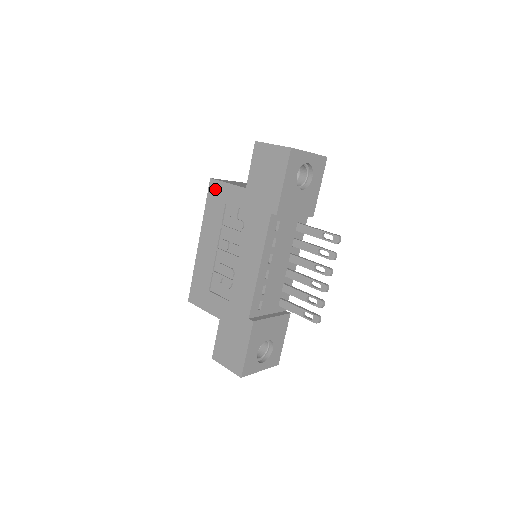
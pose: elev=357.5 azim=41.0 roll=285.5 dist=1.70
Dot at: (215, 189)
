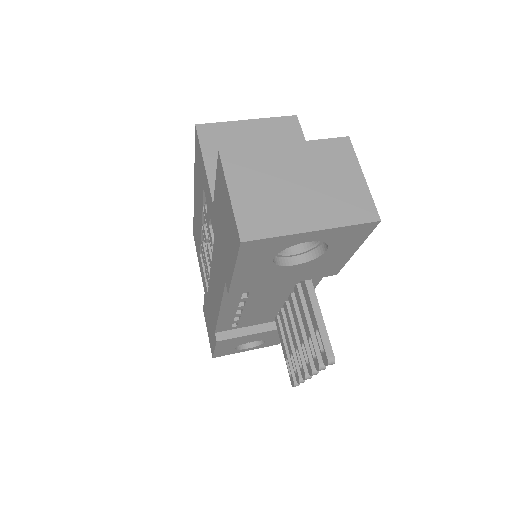
Dot at: (198, 150)
